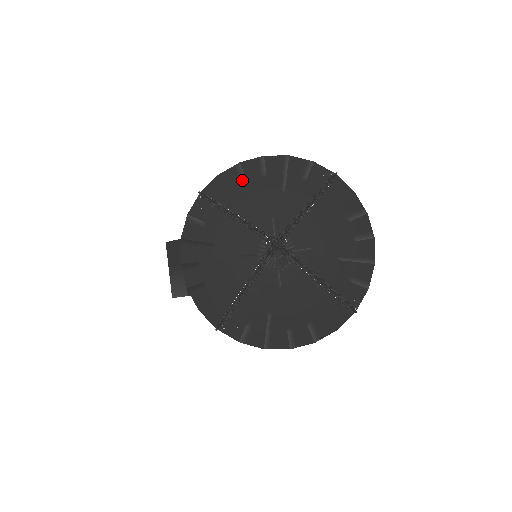
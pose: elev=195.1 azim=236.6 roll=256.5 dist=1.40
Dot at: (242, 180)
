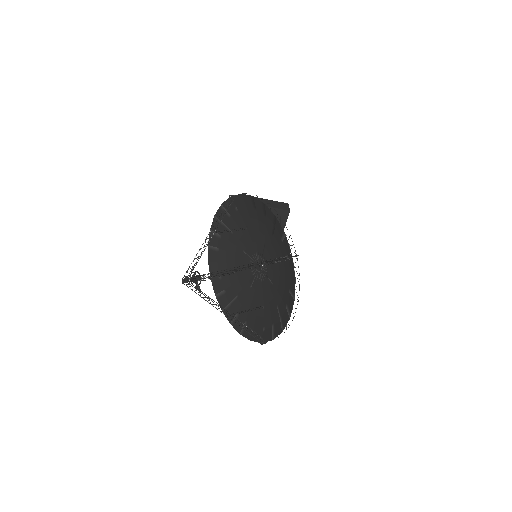
Dot at: (254, 207)
